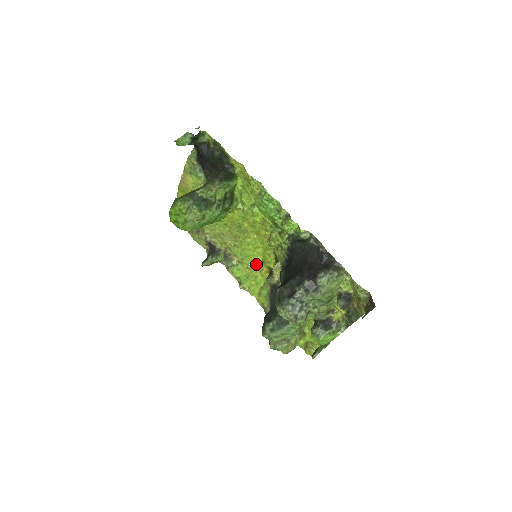
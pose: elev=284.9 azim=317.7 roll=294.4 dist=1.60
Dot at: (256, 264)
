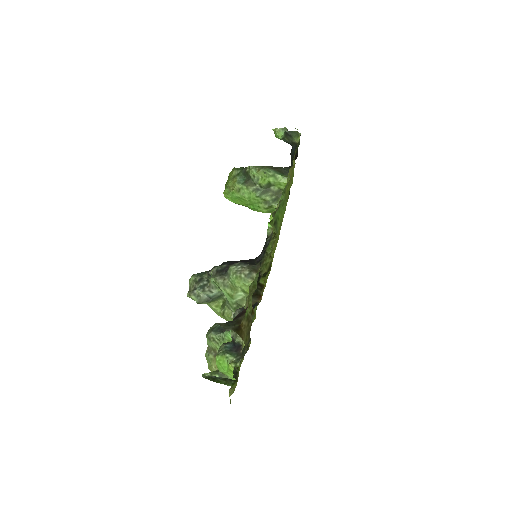
Dot at: occluded
